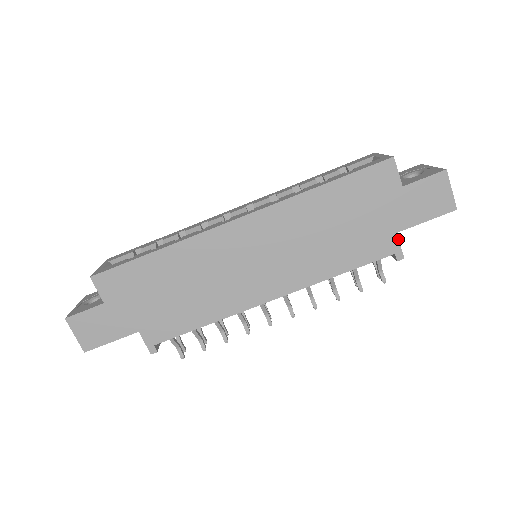
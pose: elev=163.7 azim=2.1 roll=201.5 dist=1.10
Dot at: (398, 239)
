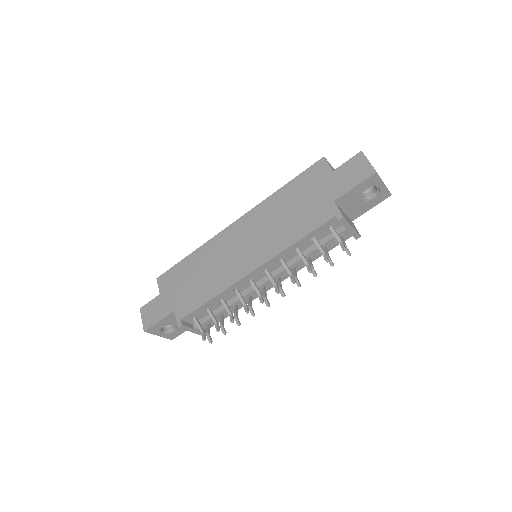
Dot at: (336, 205)
